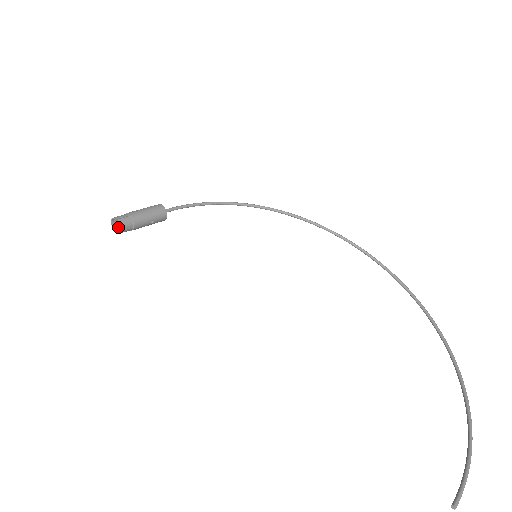
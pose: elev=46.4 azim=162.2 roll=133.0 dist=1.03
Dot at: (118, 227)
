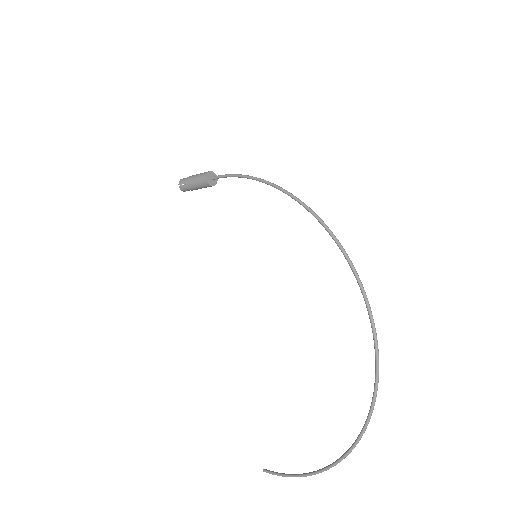
Dot at: occluded
